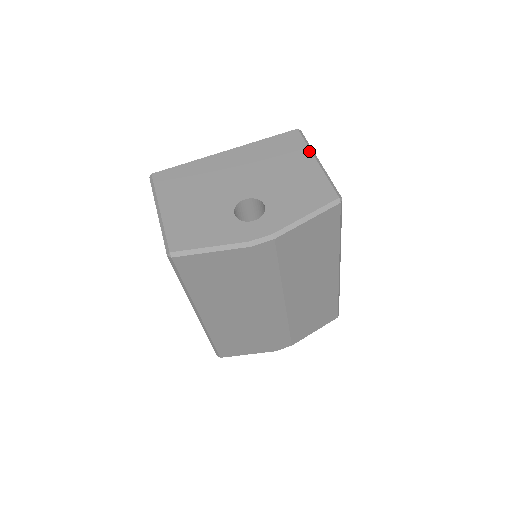
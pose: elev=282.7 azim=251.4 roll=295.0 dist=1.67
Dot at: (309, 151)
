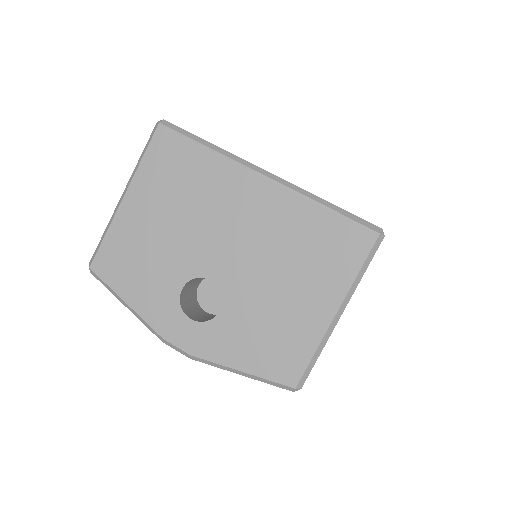
Dot at: (346, 288)
